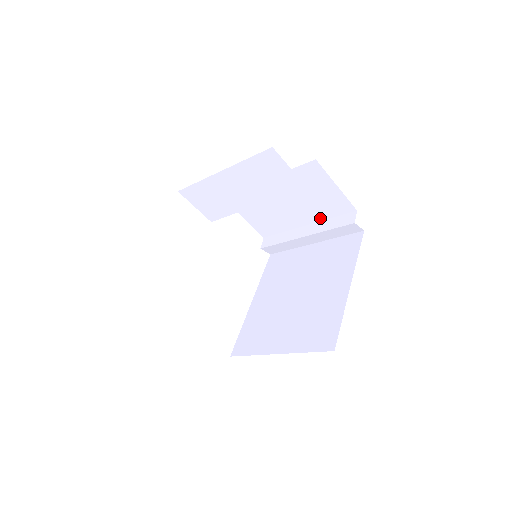
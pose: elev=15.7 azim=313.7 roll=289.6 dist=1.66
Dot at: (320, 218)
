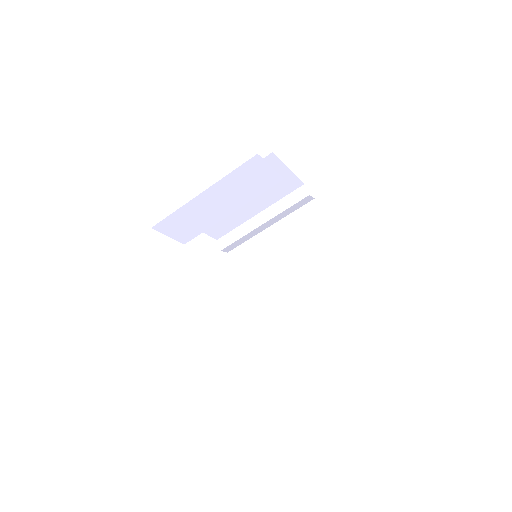
Dot at: (272, 202)
